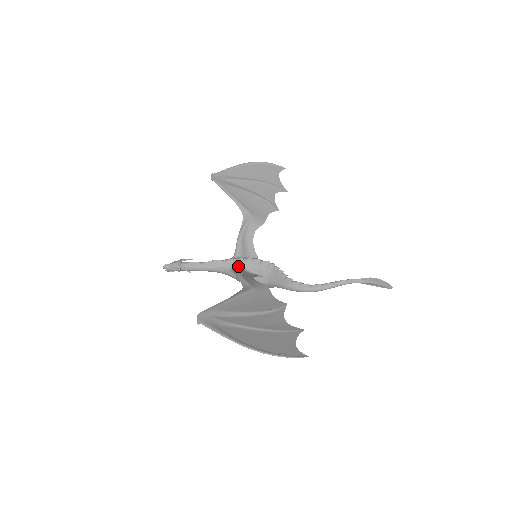
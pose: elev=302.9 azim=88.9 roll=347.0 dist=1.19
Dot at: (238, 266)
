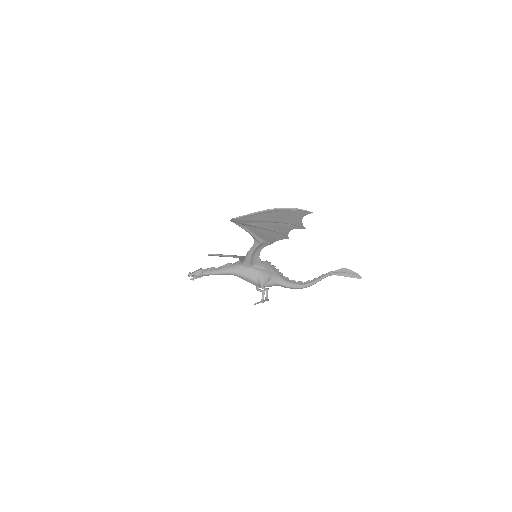
Dot at: occluded
